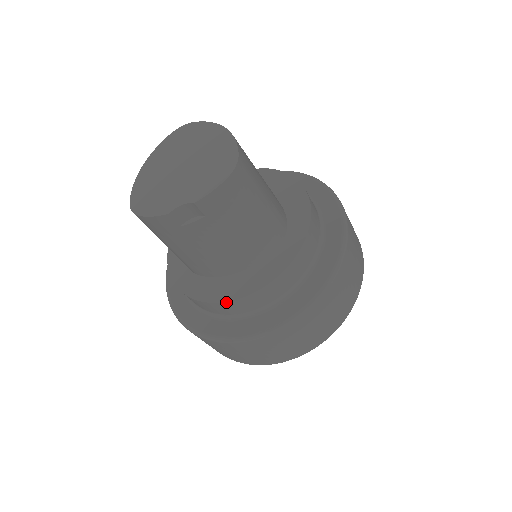
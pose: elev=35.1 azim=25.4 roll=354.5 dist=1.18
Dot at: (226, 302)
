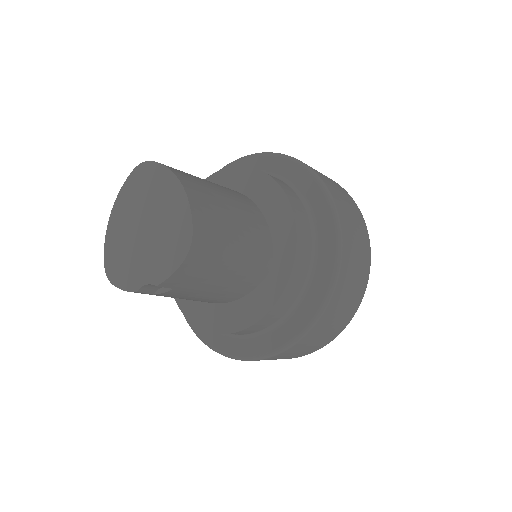
Dot at: occluded
